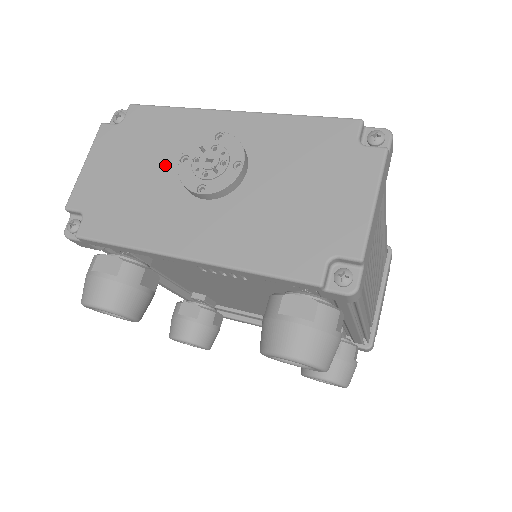
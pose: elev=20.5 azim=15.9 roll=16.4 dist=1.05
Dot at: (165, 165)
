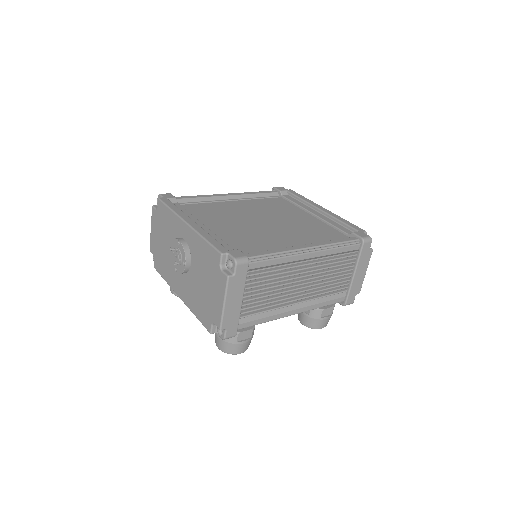
Dot at: (170, 244)
